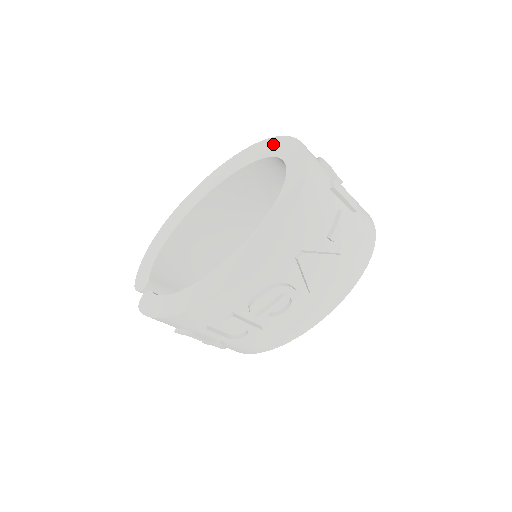
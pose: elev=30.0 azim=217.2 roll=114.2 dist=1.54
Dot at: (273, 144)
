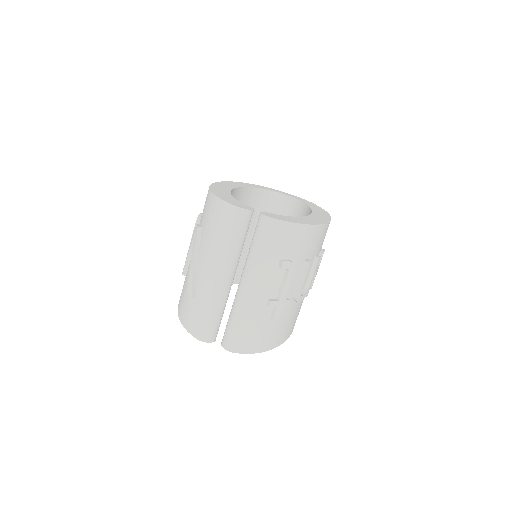
Dot at: (262, 187)
